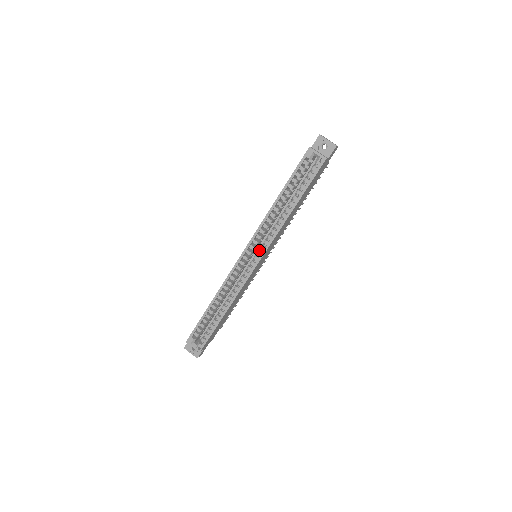
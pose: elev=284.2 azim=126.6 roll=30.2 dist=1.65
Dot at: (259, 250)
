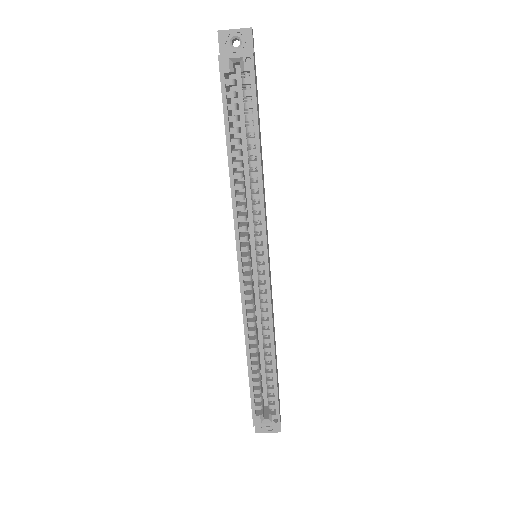
Dot at: (256, 245)
